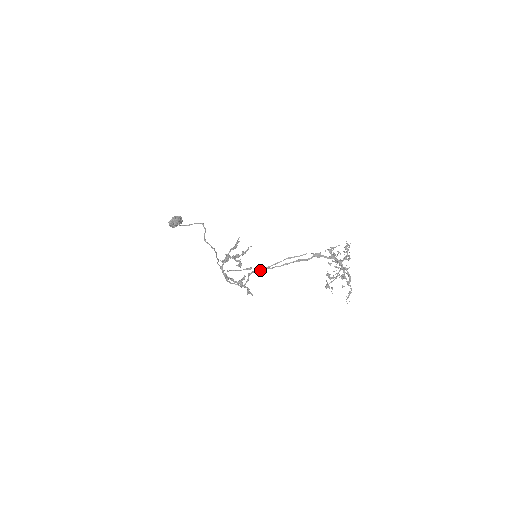
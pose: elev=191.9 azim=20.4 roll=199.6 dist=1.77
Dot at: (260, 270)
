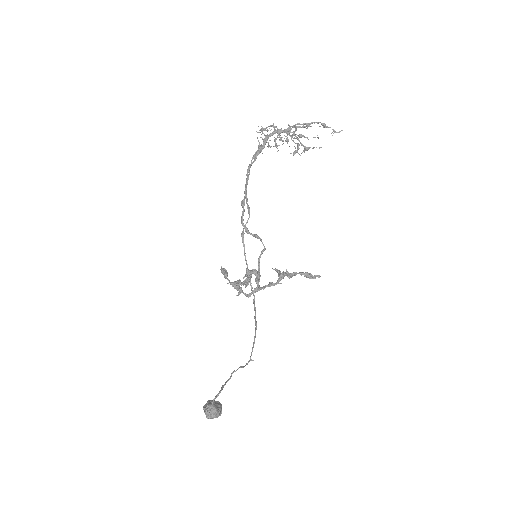
Dot at: (242, 212)
